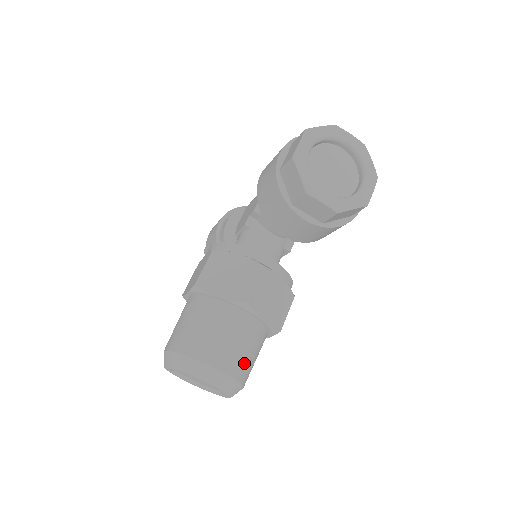
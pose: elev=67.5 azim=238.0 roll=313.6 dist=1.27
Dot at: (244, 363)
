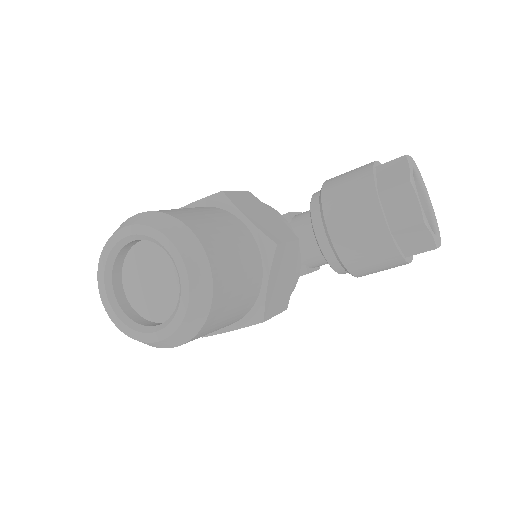
Dot at: (227, 300)
